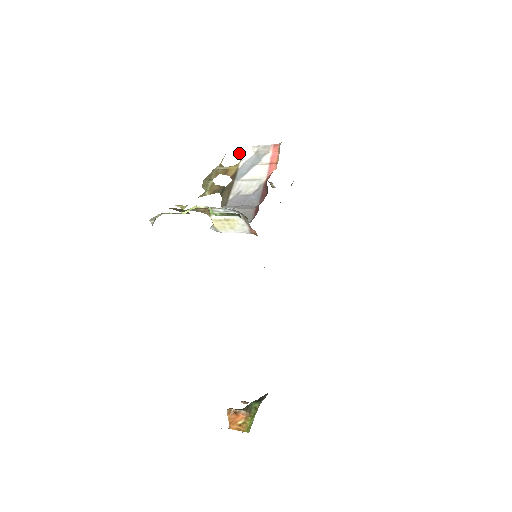
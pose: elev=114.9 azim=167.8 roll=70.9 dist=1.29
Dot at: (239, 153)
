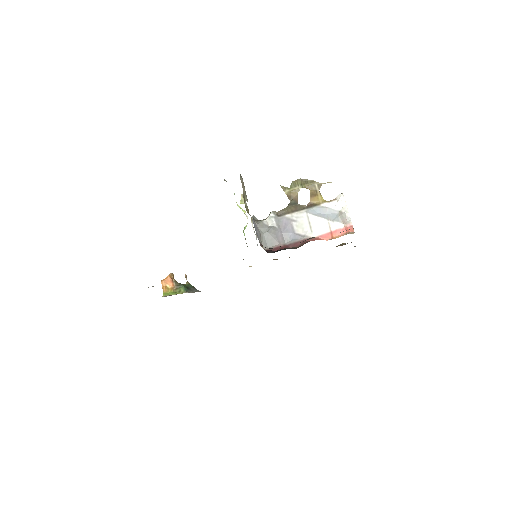
Dot at: (338, 195)
